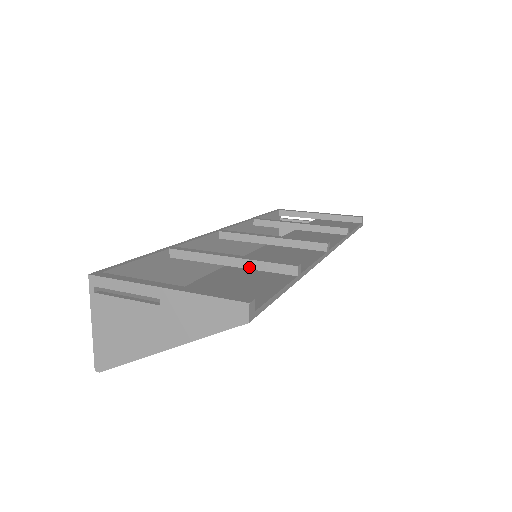
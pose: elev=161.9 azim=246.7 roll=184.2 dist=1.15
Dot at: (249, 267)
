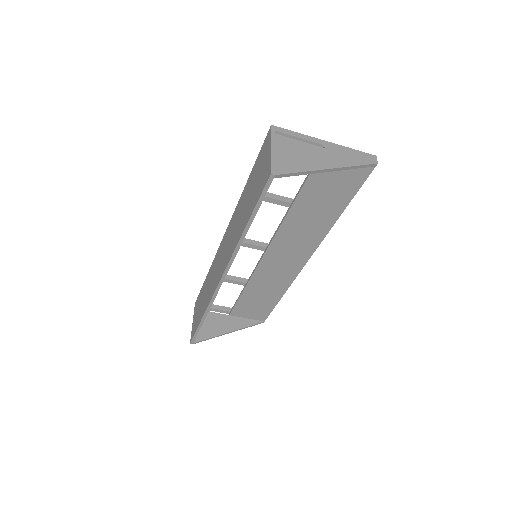
Dot at: occluded
